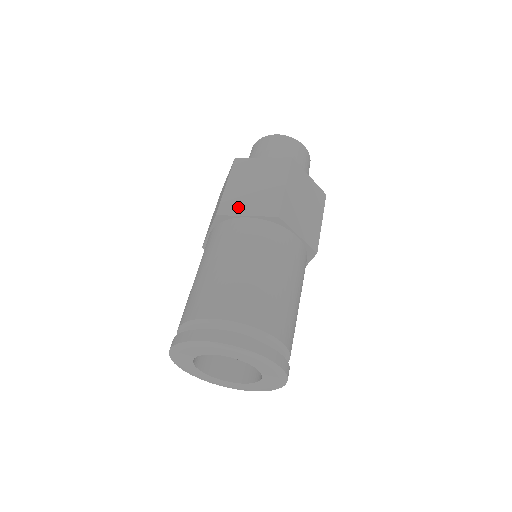
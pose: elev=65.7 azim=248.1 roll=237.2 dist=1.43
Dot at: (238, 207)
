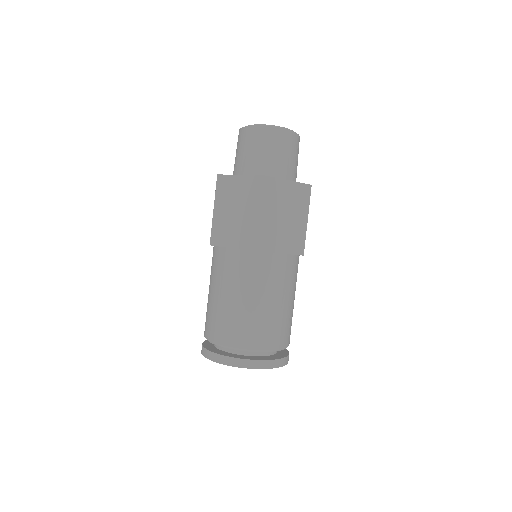
Dot at: (225, 237)
